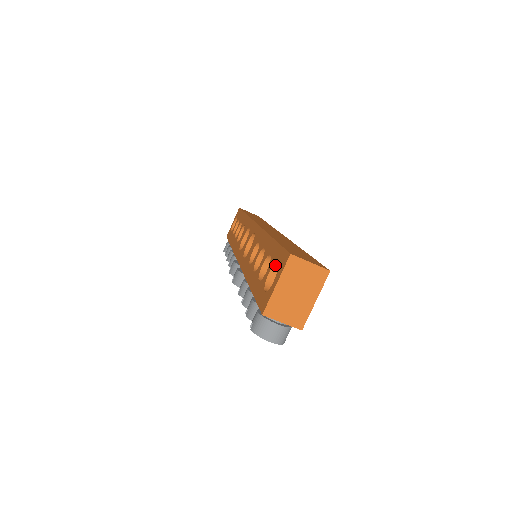
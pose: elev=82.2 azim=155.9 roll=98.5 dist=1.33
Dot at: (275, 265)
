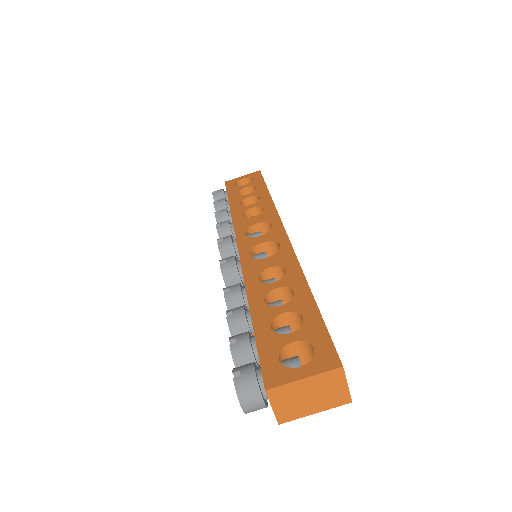
Dot at: (307, 343)
